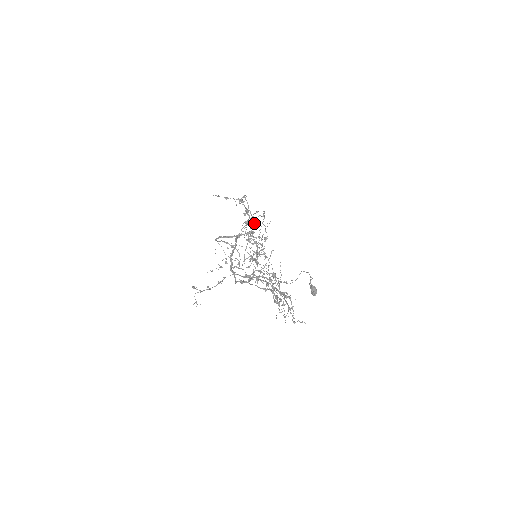
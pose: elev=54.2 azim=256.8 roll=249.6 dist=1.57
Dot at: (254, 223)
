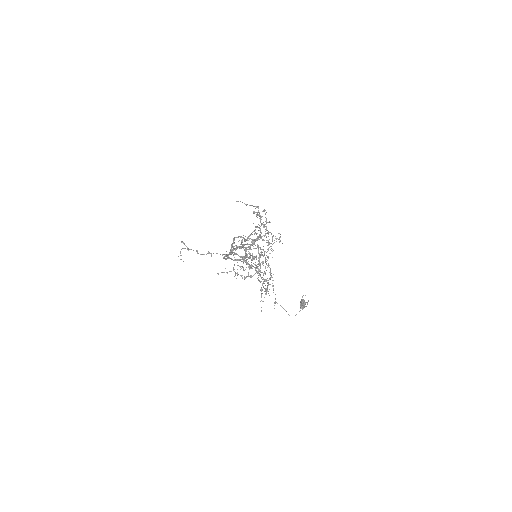
Dot at: occluded
